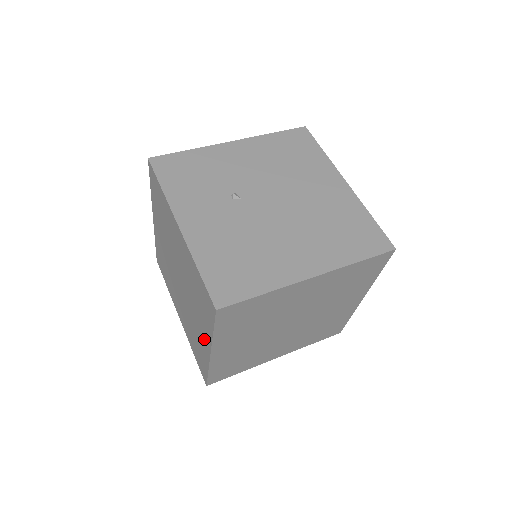
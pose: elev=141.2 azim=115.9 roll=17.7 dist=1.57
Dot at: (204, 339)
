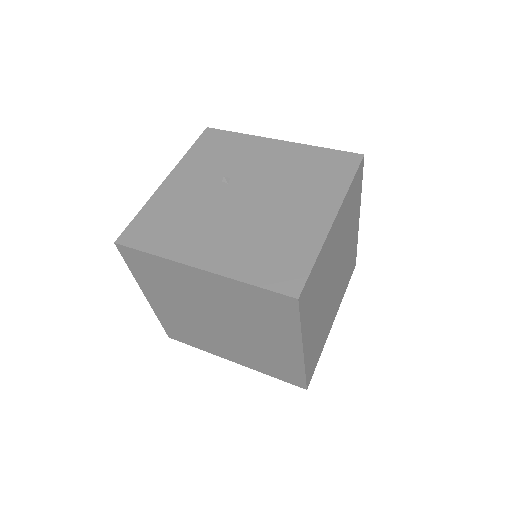
Dot at: occluded
